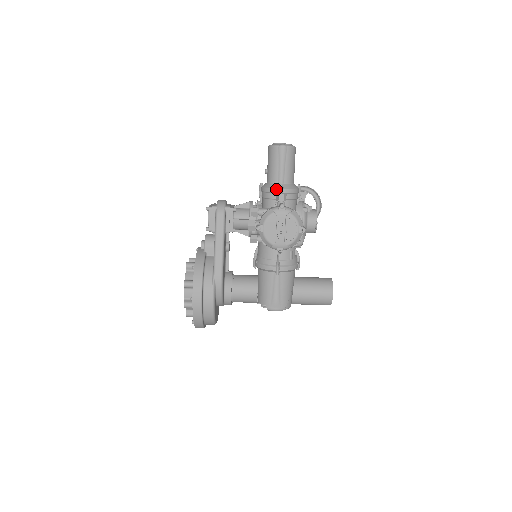
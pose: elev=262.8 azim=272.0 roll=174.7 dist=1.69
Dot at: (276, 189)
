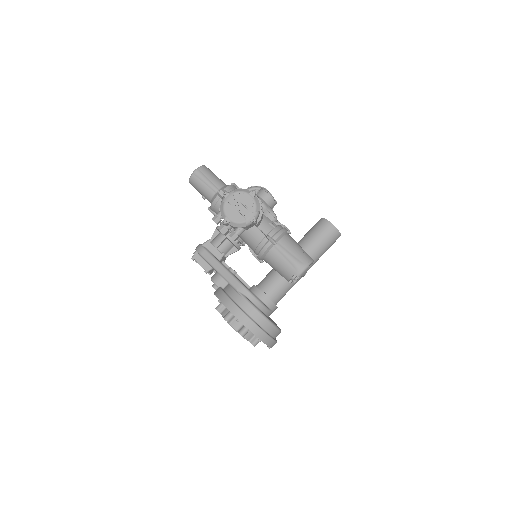
Dot at: (217, 196)
